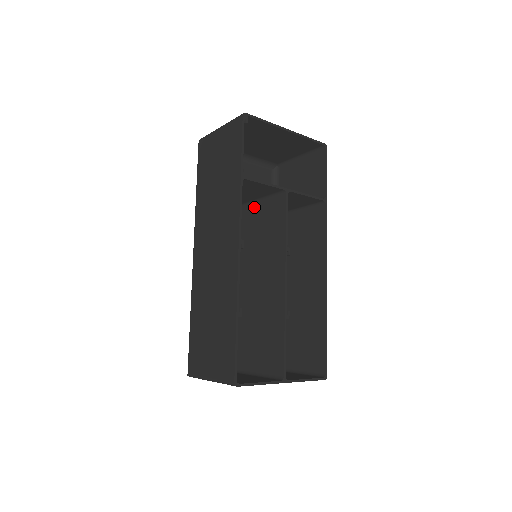
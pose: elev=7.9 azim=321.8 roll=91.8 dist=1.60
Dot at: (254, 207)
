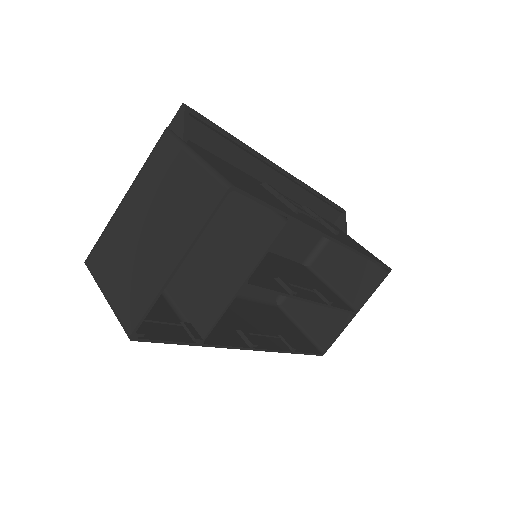
Dot at: occluded
